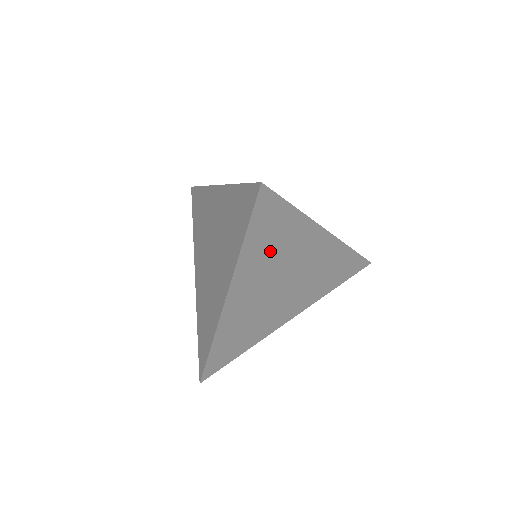
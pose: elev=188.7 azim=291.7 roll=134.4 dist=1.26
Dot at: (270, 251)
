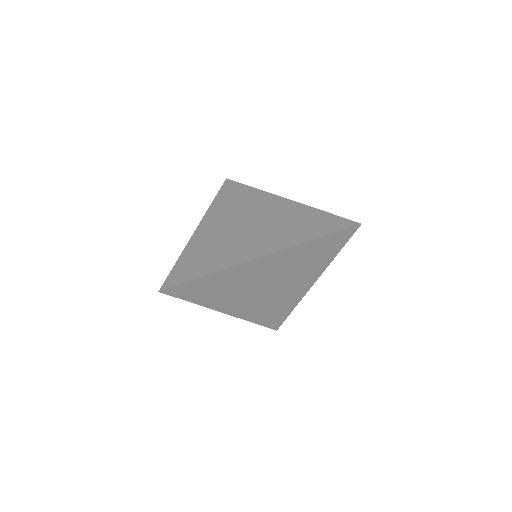
Dot at: (223, 291)
